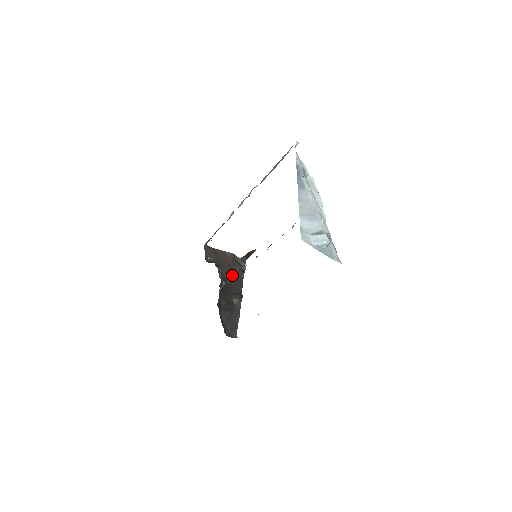
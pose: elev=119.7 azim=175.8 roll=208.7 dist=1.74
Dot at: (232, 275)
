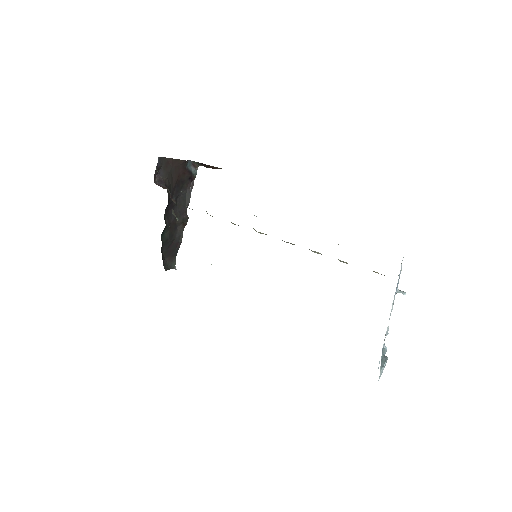
Dot at: (179, 188)
